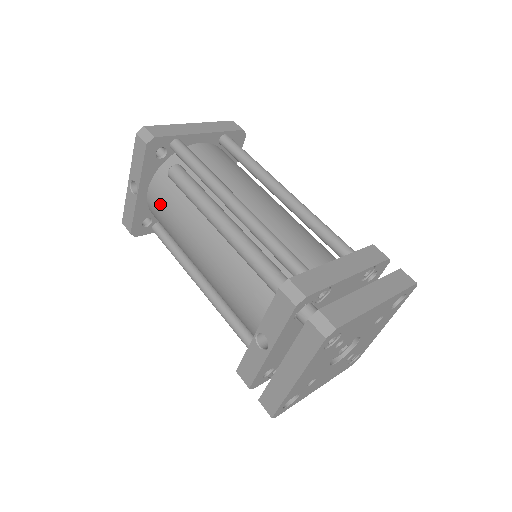
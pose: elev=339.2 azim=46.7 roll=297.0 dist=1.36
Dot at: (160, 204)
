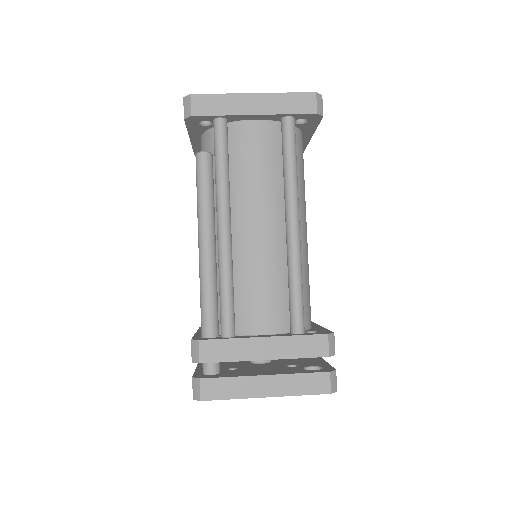
Dot at: occluded
